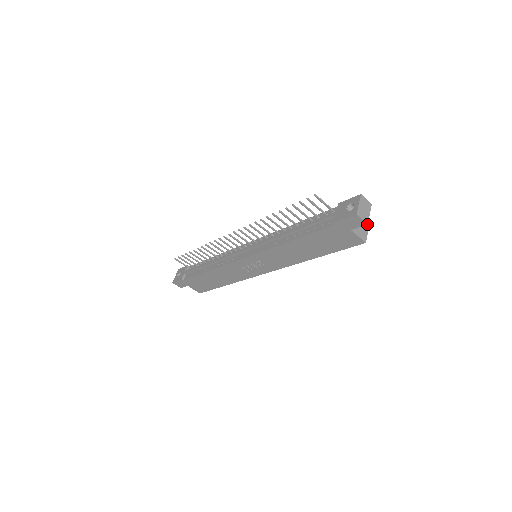
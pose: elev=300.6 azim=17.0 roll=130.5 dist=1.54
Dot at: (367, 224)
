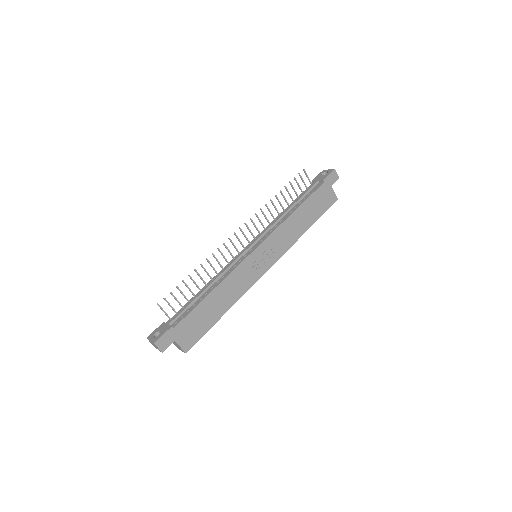
Dot at: occluded
